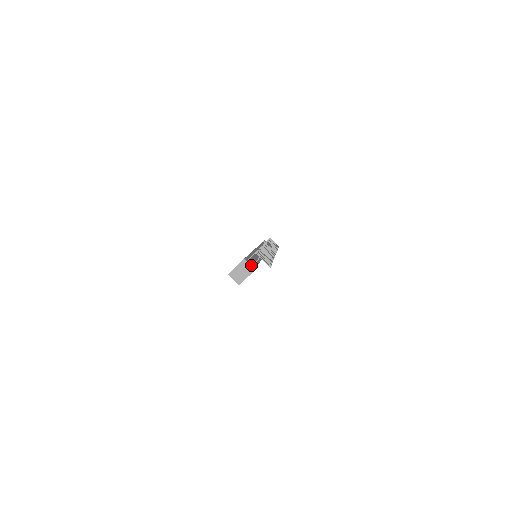
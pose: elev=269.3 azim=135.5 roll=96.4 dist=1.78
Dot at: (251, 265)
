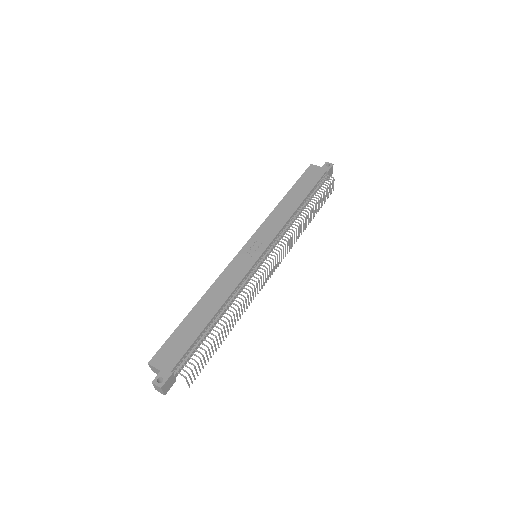
Dot at: (166, 390)
